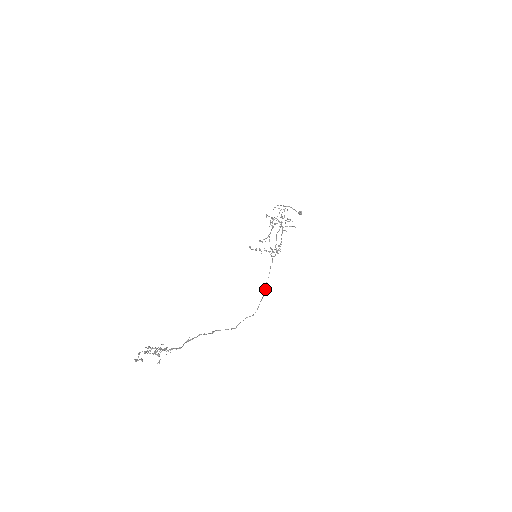
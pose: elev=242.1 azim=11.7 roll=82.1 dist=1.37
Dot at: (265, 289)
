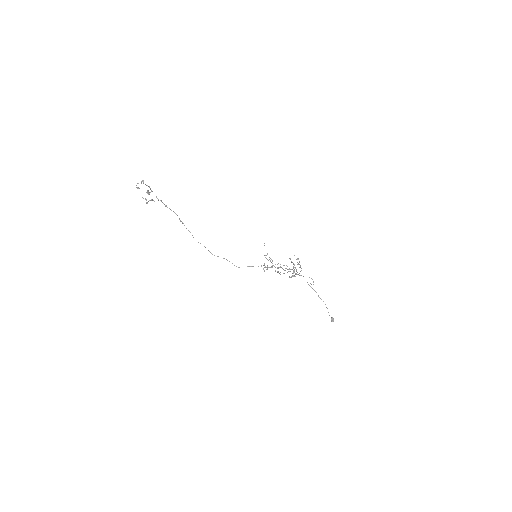
Dot at: occluded
